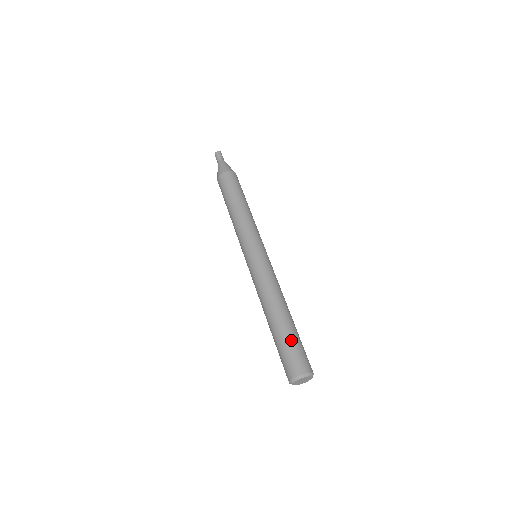
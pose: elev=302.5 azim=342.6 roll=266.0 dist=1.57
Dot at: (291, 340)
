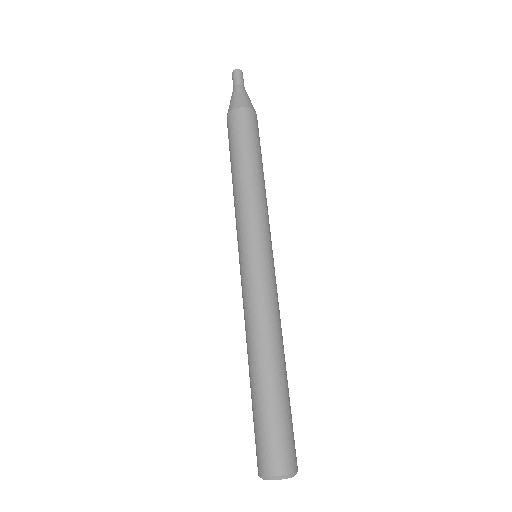
Dot at: (271, 415)
